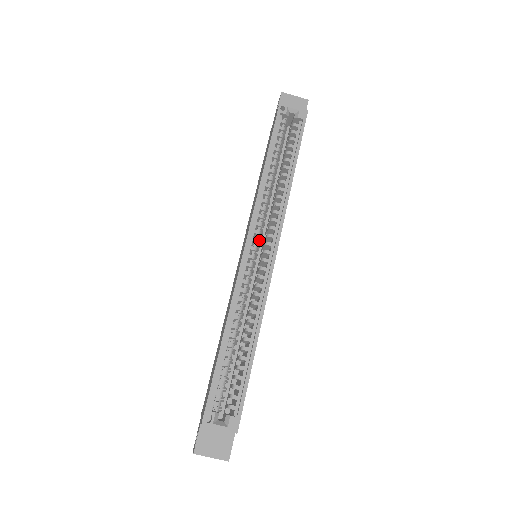
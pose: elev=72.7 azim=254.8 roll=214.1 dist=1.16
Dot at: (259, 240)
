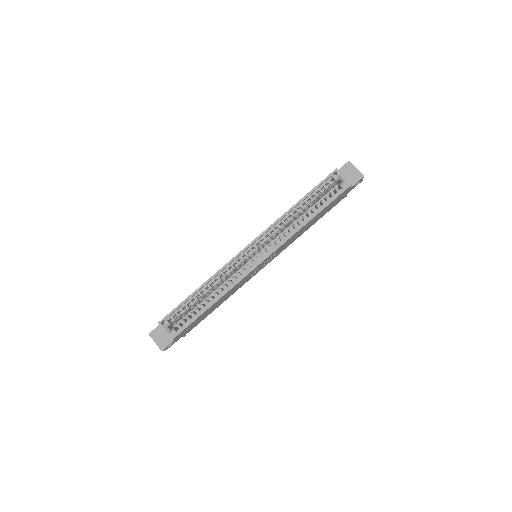
Dot at: (260, 248)
